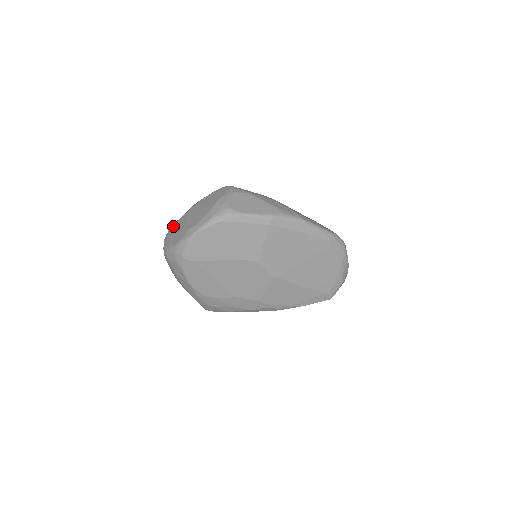
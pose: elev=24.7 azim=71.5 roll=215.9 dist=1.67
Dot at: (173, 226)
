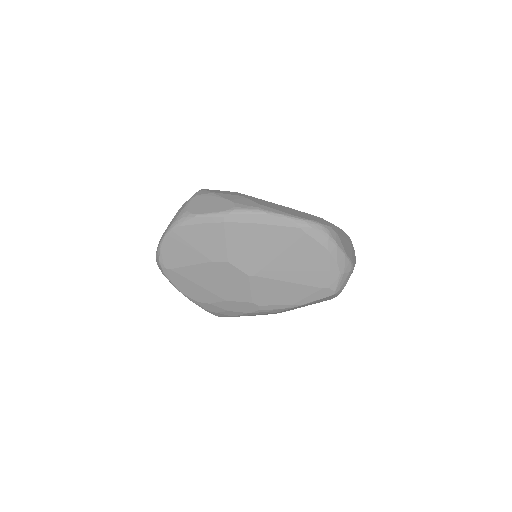
Dot at: occluded
